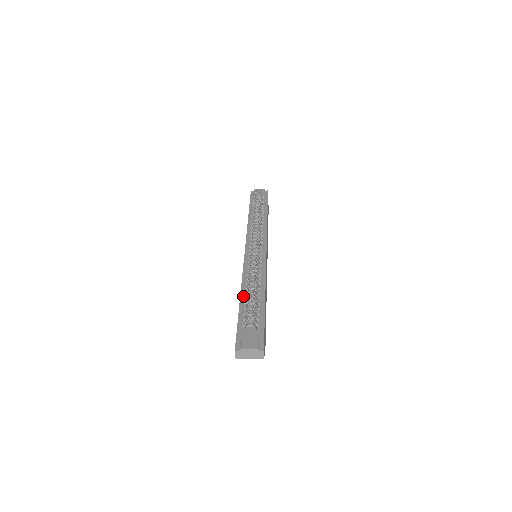
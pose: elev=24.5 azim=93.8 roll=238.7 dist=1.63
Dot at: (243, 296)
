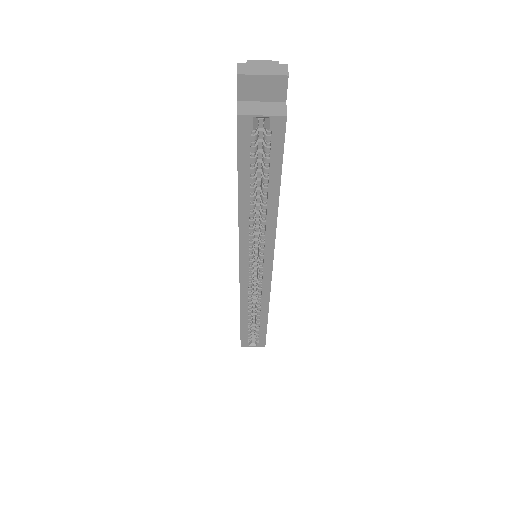
Dot at: occluded
